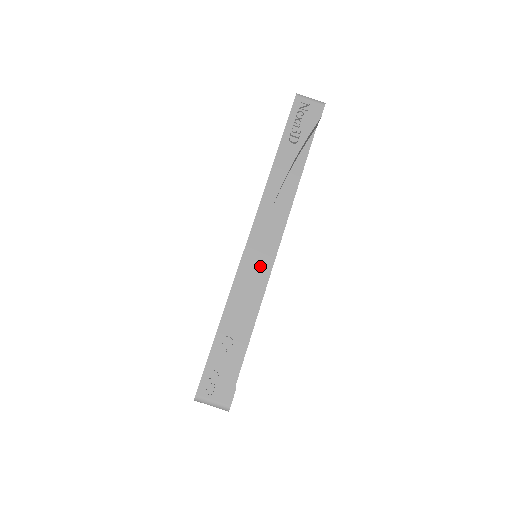
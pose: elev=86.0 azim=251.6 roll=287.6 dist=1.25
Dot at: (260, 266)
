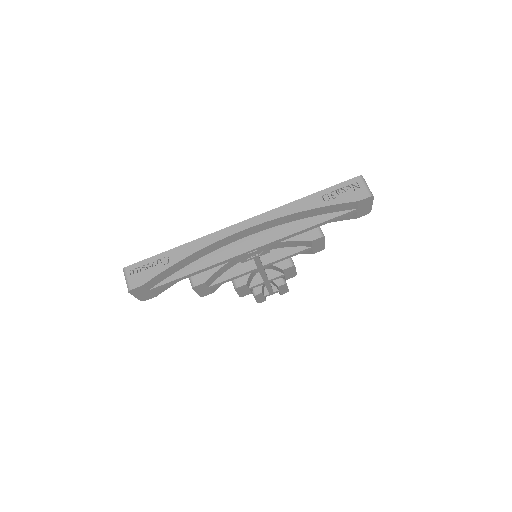
Dot at: (232, 248)
